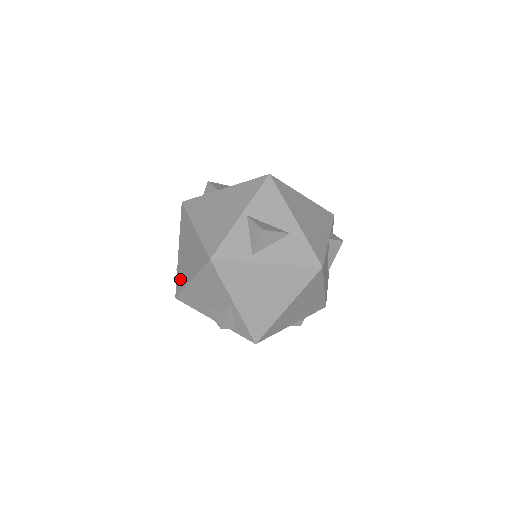
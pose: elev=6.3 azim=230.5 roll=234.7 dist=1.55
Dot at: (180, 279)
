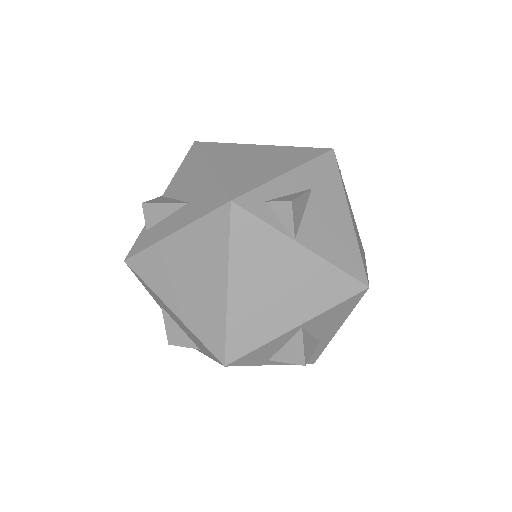
Dot at: (150, 268)
